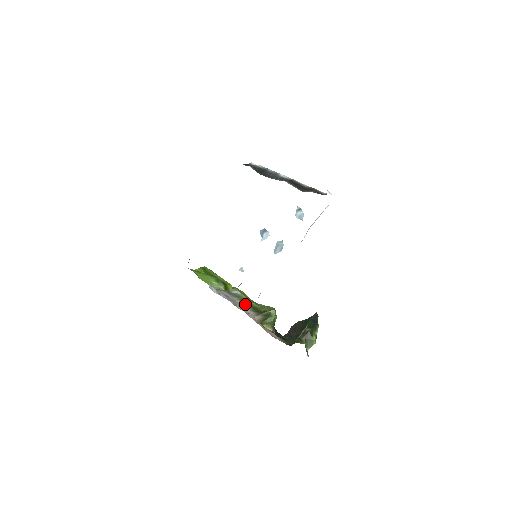
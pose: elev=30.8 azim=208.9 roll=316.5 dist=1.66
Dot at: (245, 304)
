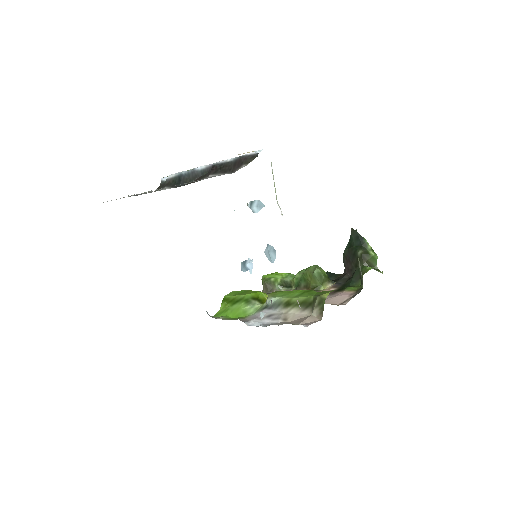
Dot at: (292, 308)
